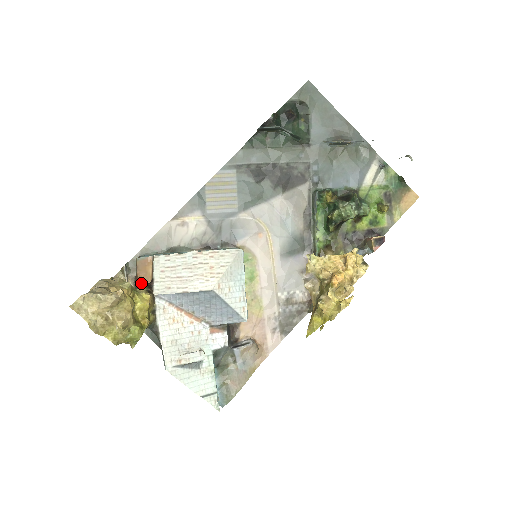
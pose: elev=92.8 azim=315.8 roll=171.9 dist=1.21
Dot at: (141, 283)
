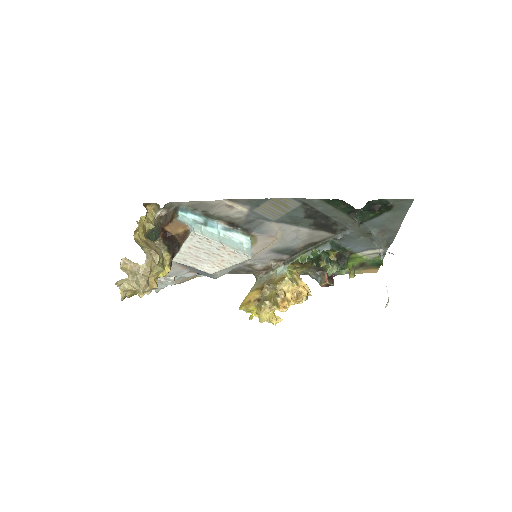
Dot at: (167, 230)
